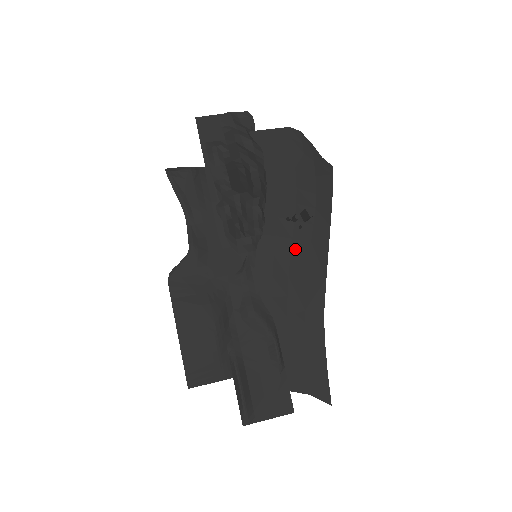
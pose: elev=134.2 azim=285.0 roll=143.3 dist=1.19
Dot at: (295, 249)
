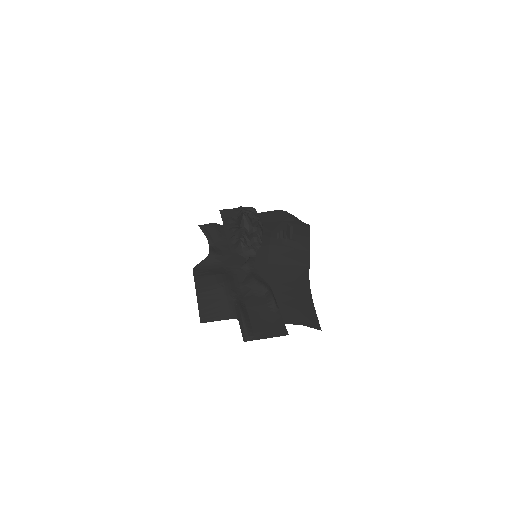
Dot at: (284, 251)
